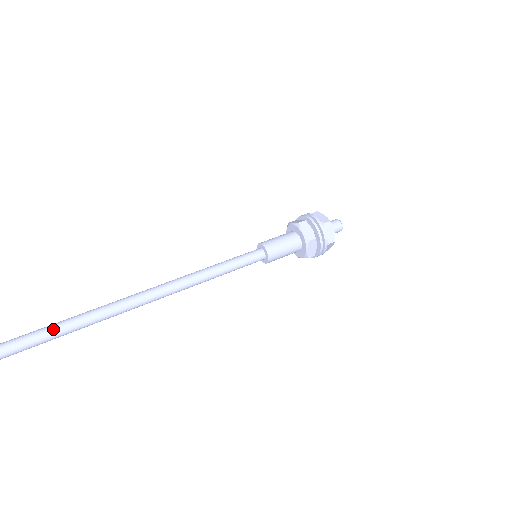
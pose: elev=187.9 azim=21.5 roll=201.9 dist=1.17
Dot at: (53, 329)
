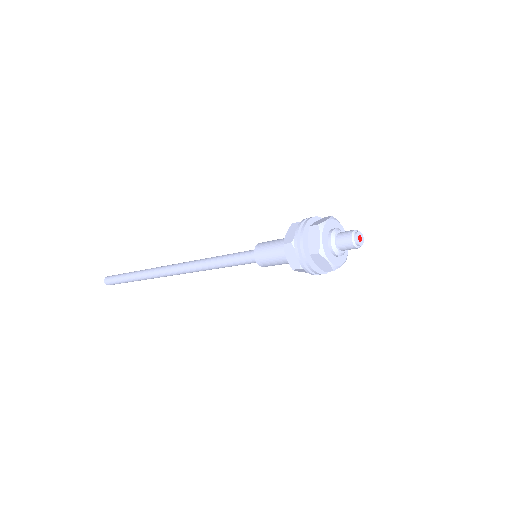
Dot at: (135, 278)
